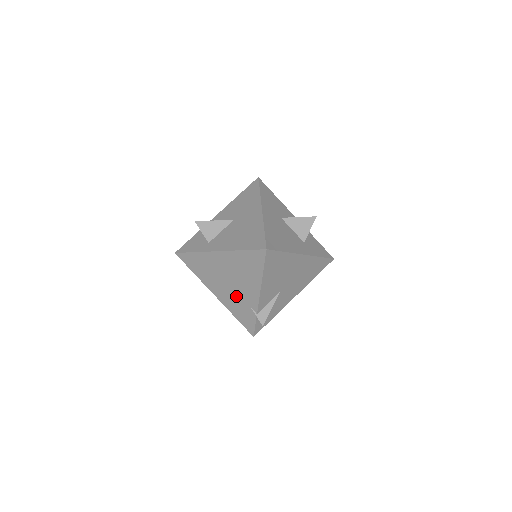
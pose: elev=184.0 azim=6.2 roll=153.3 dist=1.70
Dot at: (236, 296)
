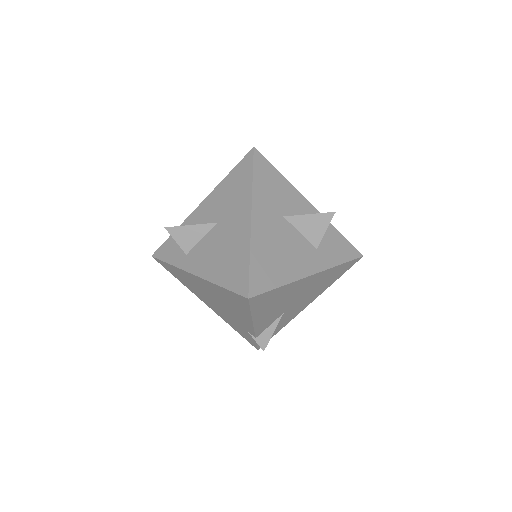
Dot at: (229, 316)
